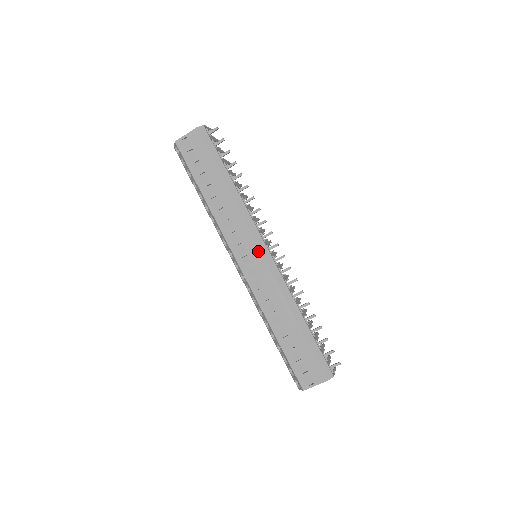
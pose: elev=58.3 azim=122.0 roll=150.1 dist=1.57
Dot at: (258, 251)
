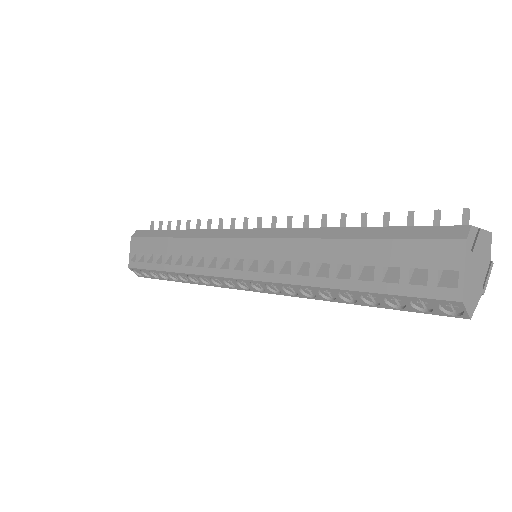
Dot at: (237, 241)
